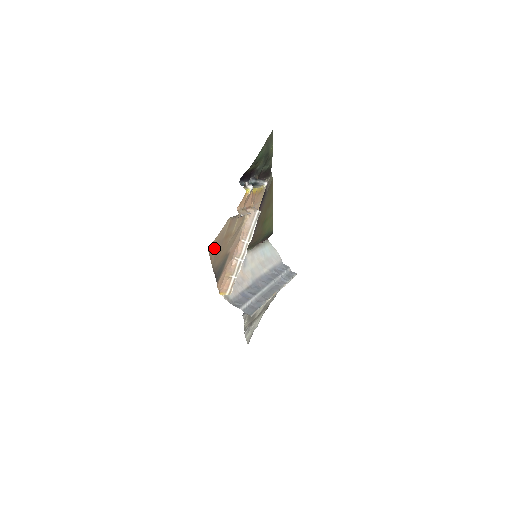
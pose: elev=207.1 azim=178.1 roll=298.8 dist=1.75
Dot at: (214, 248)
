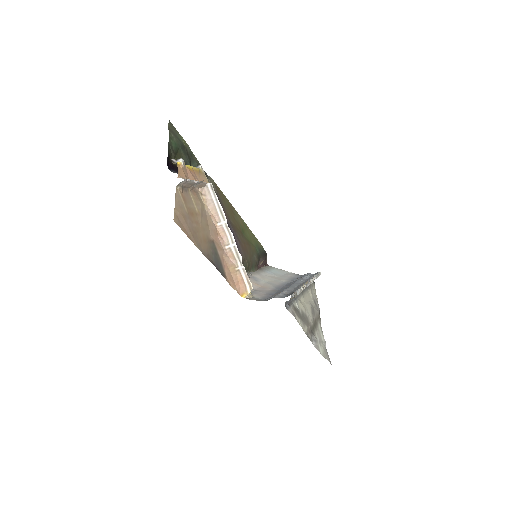
Dot at: (183, 223)
